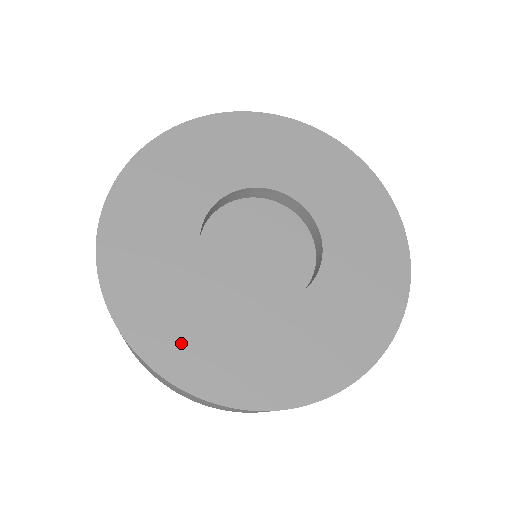
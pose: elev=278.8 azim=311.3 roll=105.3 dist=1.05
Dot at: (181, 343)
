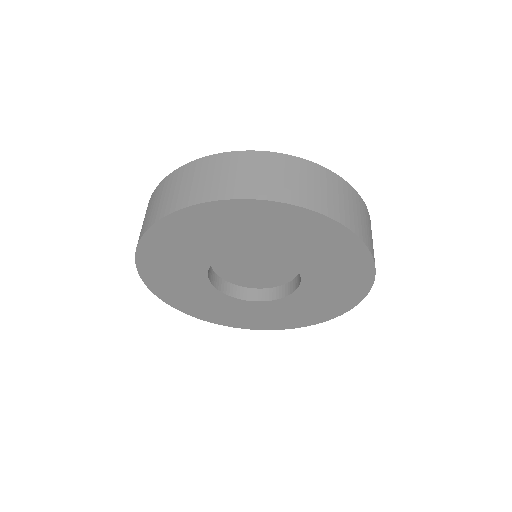
Dot at: (218, 315)
